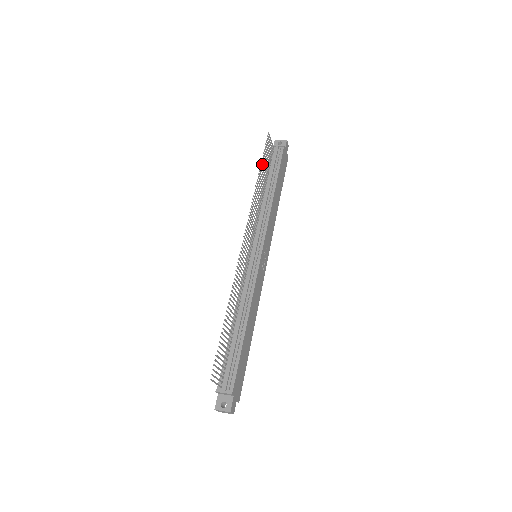
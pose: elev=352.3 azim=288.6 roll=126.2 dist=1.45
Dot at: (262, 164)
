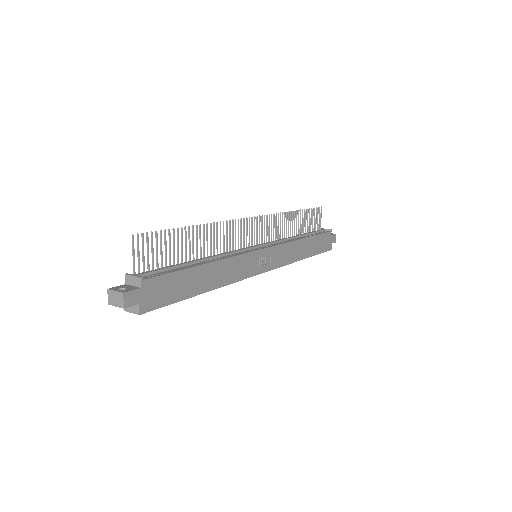
Dot at: (304, 213)
